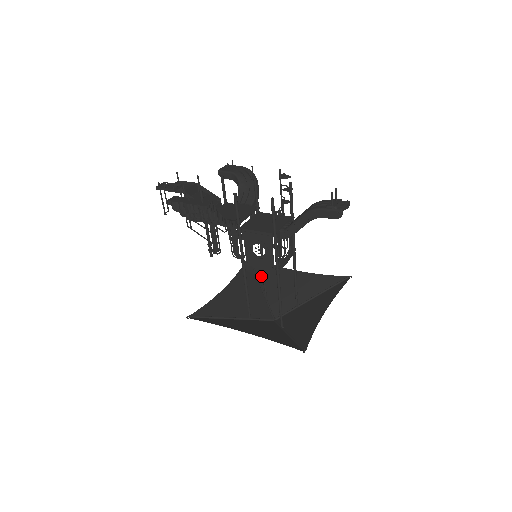
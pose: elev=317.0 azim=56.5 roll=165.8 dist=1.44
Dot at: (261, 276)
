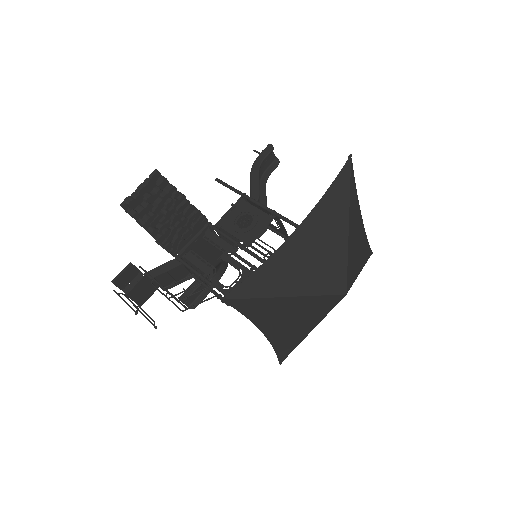
Dot at: occluded
